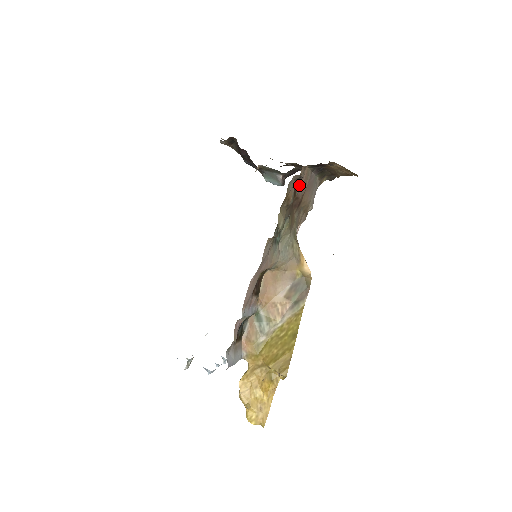
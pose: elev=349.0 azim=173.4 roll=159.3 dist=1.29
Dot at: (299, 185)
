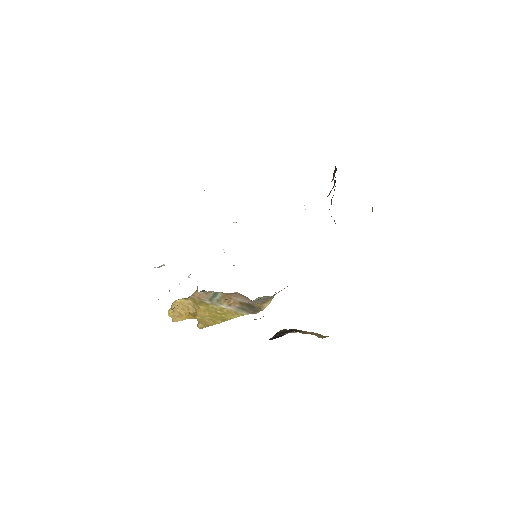
Dot at: occluded
